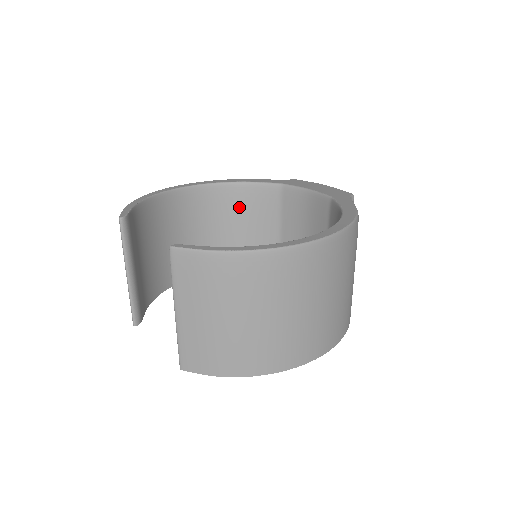
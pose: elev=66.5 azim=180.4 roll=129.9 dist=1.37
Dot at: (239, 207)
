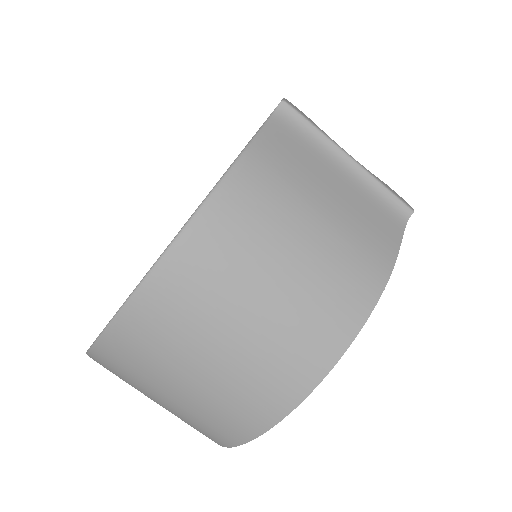
Dot at: occluded
